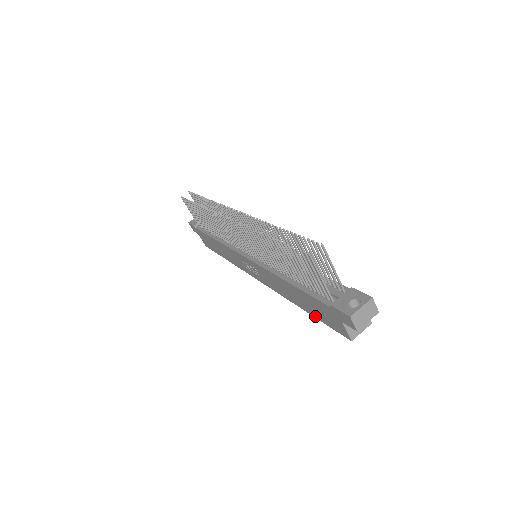
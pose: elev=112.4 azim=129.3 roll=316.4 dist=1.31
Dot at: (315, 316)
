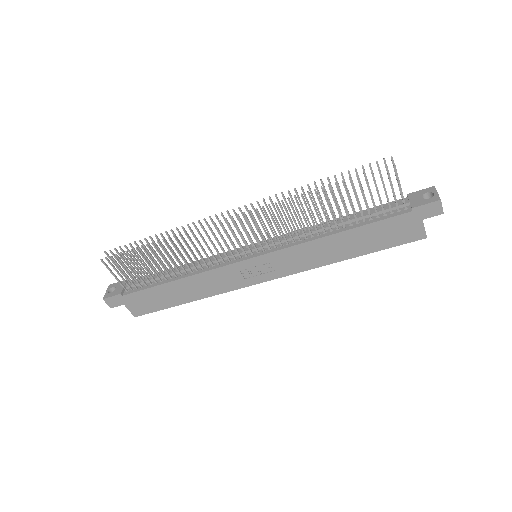
Dot at: (373, 250)
